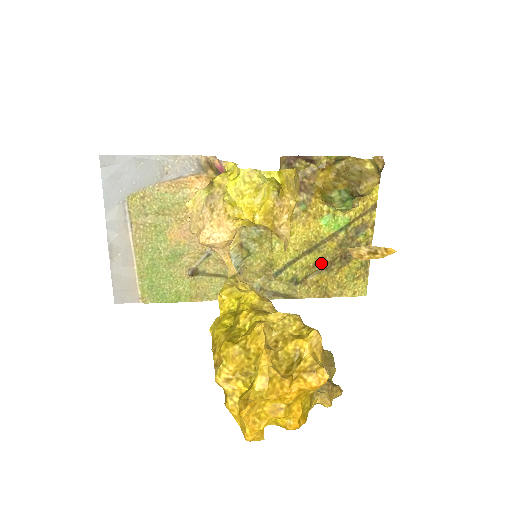
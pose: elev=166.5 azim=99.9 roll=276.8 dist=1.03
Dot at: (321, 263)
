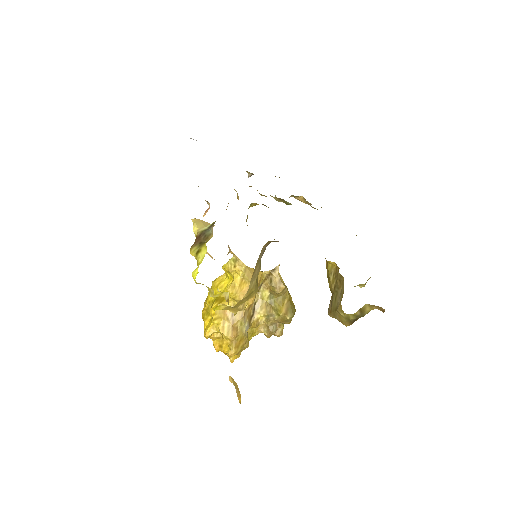
Dot at: occluded
